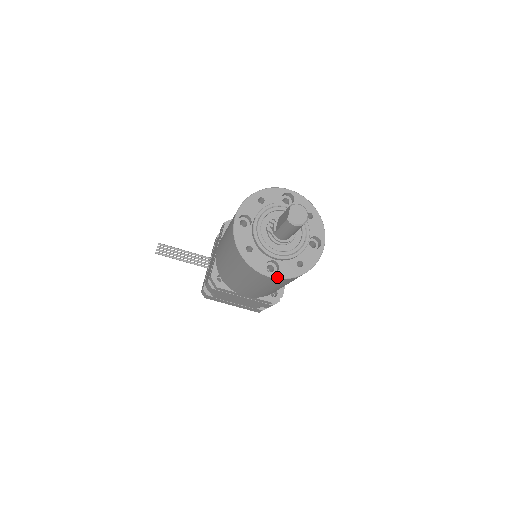
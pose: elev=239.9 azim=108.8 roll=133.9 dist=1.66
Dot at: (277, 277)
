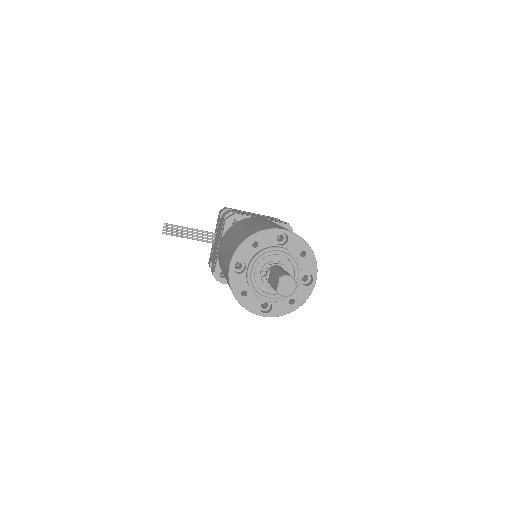
Dot at: (270, 316)
